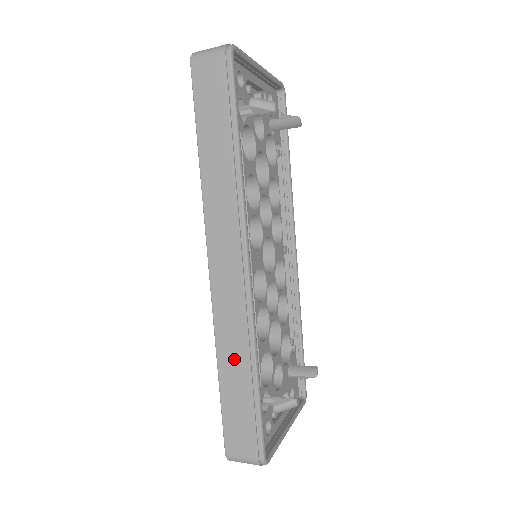
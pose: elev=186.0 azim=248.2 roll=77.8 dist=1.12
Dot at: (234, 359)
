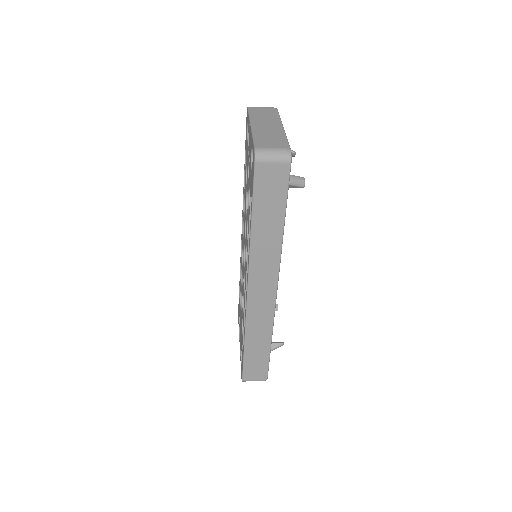
Dot at: (258, 338)
